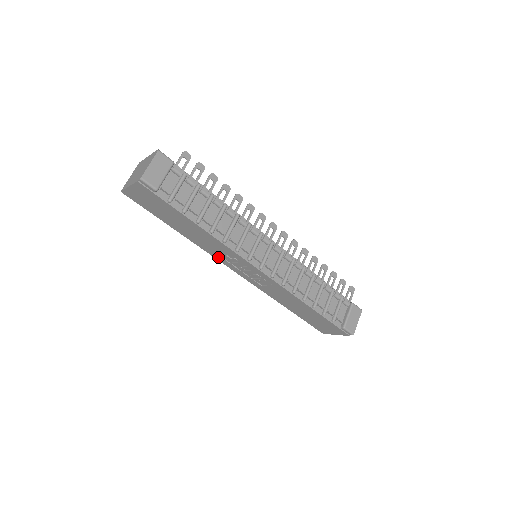
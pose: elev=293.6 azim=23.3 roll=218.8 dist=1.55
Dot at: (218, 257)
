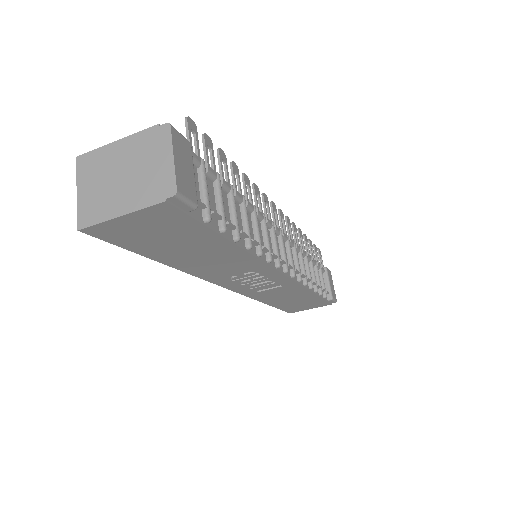
Dot at: (217, 279)
